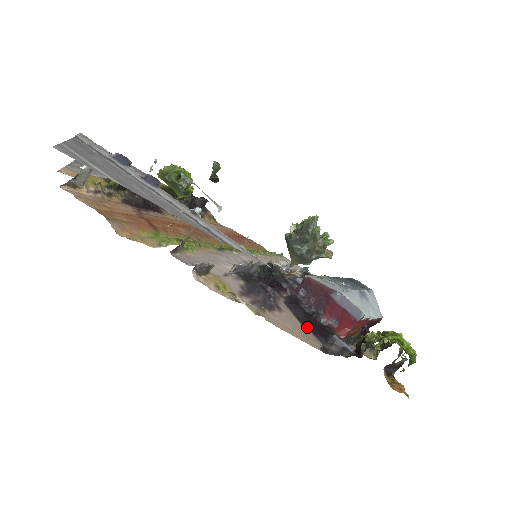
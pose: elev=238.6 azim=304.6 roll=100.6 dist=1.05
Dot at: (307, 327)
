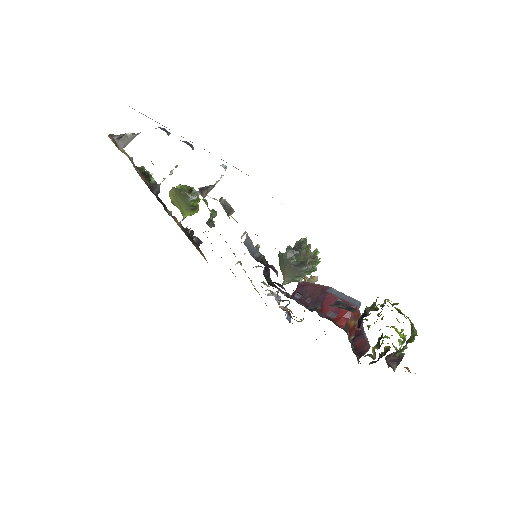
Dot at: occluded
